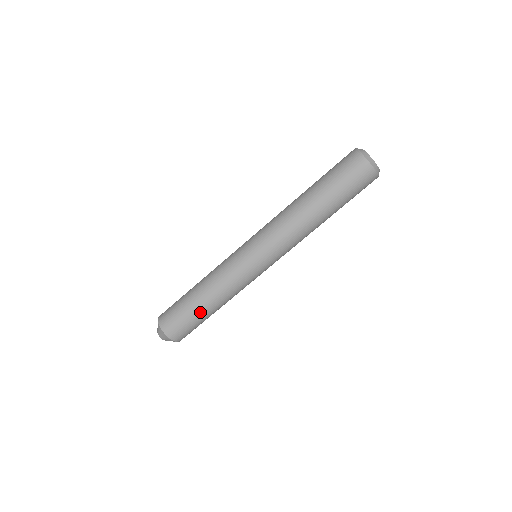
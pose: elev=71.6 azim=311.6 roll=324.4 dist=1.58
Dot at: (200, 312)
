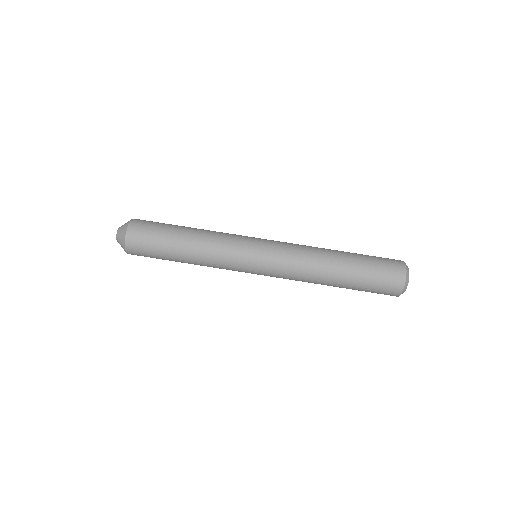
Dot at: (172, 243)
